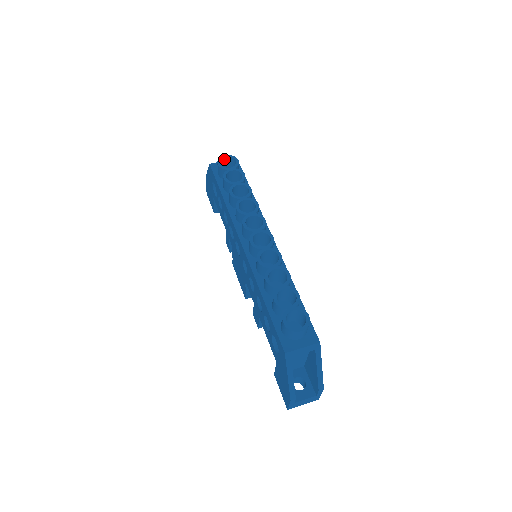
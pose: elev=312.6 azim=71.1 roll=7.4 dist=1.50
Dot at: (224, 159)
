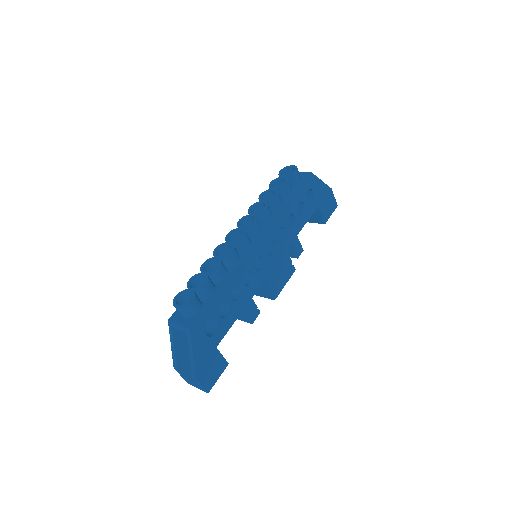
Dot at: (291, 168)
